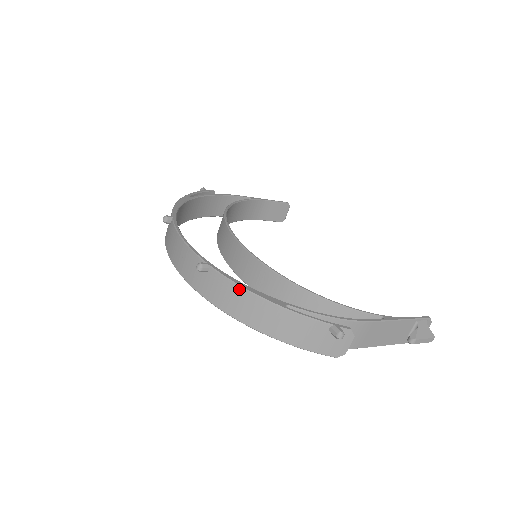
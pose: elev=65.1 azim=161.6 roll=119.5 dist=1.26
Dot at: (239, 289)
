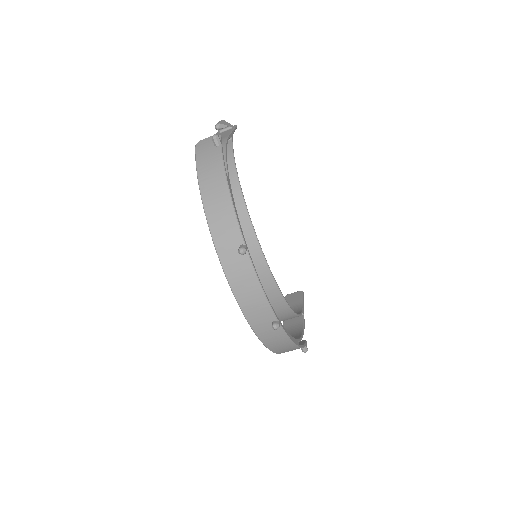
Dot at: (288, 340)
